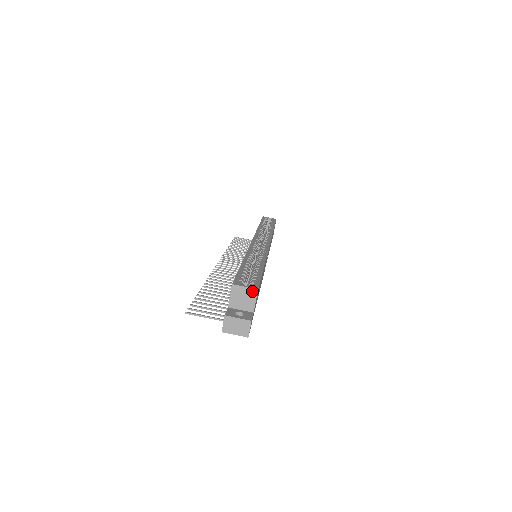
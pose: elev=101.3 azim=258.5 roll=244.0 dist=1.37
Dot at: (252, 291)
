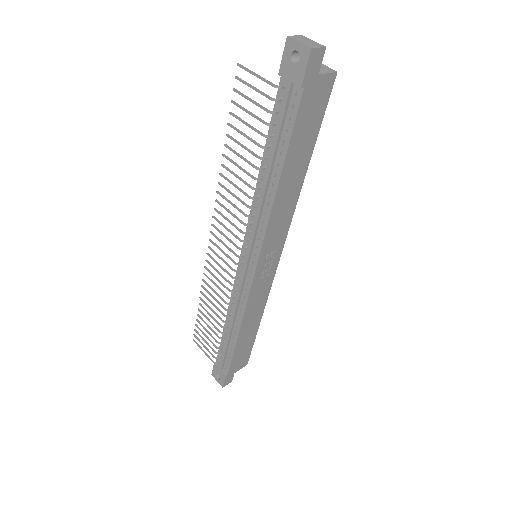
Dot at: (330, 70)
